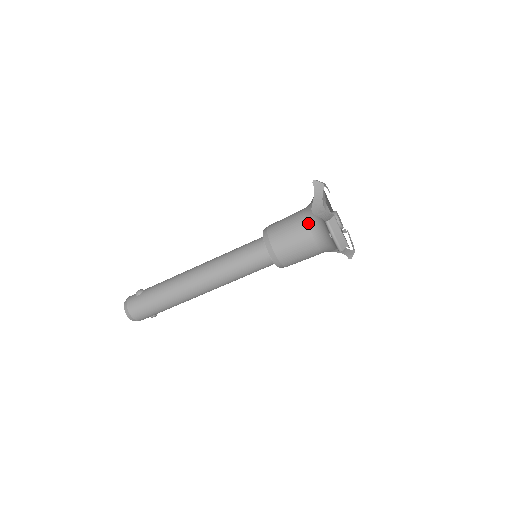
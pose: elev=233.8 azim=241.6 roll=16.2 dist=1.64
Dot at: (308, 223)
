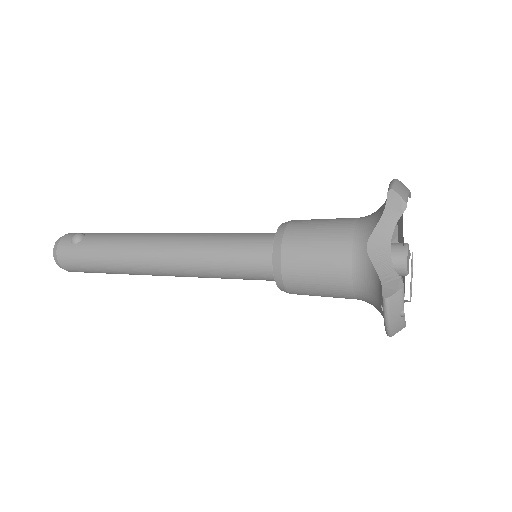
Dot at: (353, 264)
